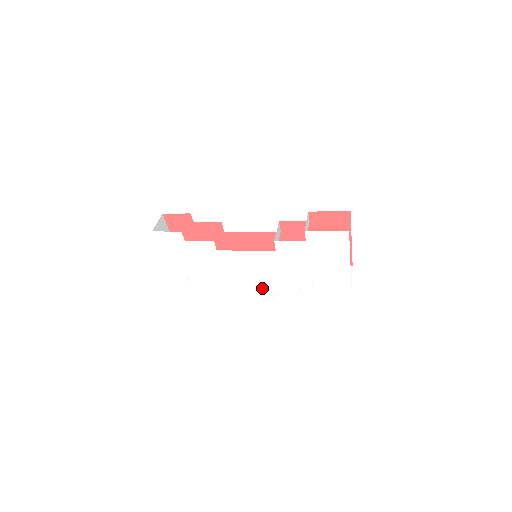
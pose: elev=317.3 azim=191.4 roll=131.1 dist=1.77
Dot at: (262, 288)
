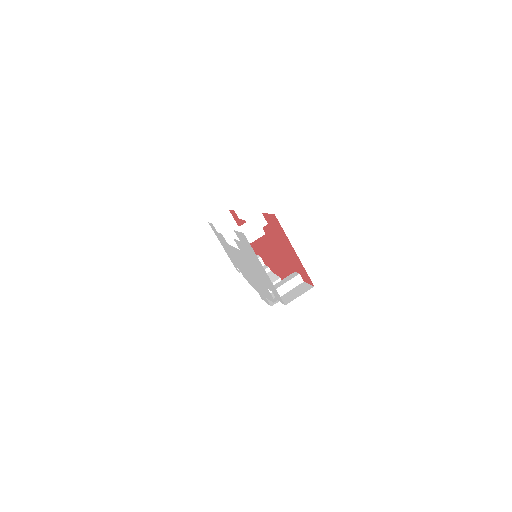
Dot at: (260, 290)
